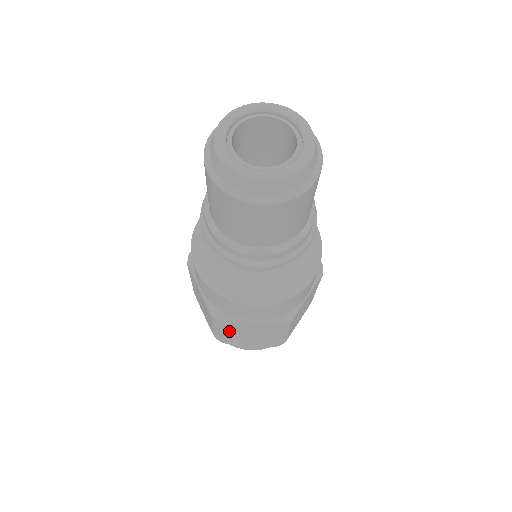
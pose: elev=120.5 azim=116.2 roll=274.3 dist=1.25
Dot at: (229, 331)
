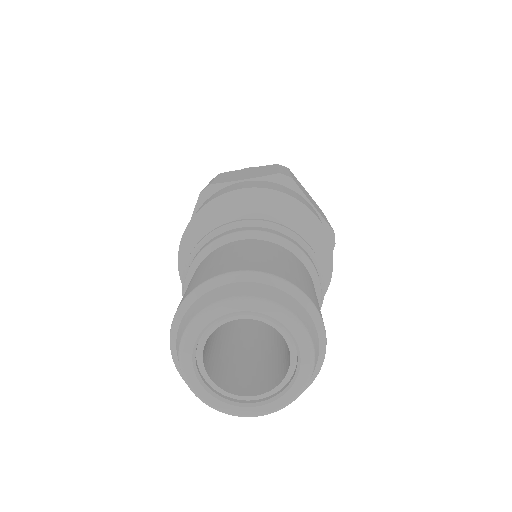
Dot at: occluded
